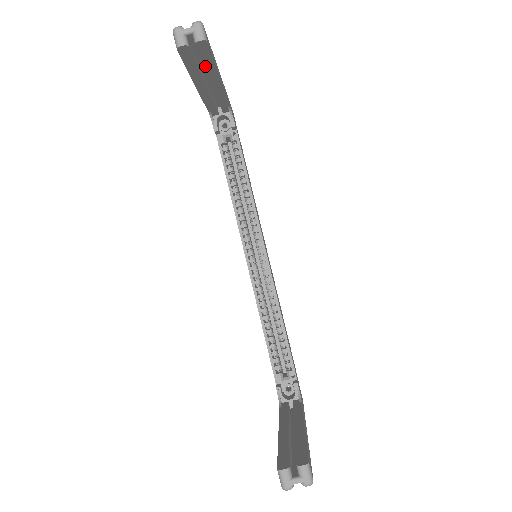
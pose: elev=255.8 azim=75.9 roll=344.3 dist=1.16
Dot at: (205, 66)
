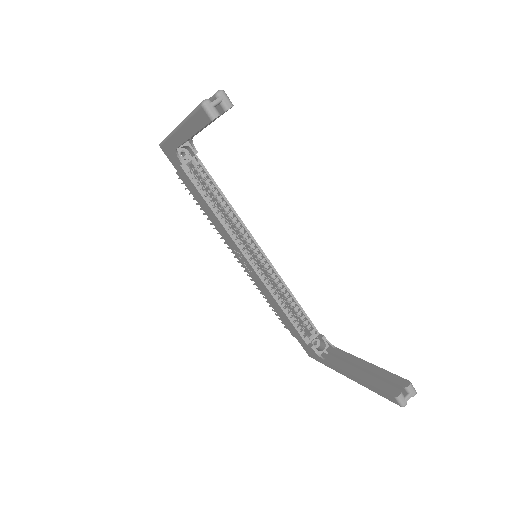
Dot at: (212, 121)
